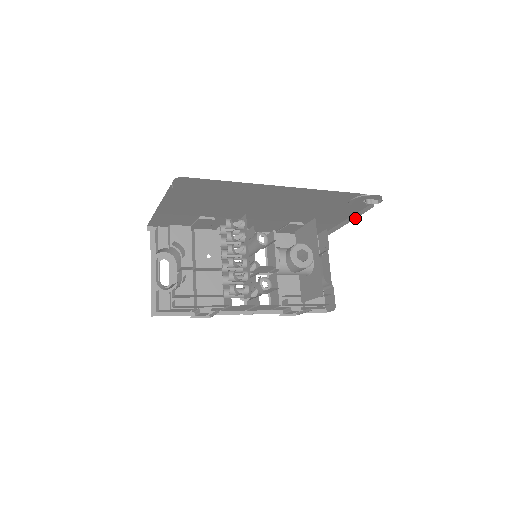
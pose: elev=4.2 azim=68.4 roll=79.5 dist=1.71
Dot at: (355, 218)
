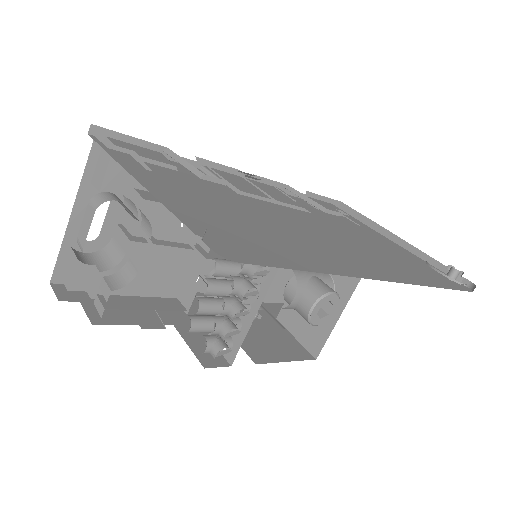
Dot at: (410, 251)
